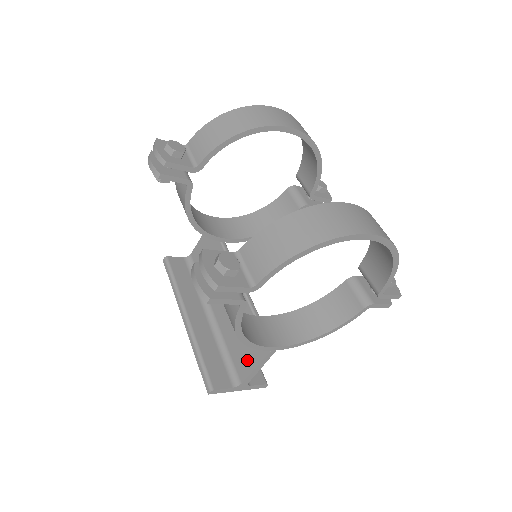
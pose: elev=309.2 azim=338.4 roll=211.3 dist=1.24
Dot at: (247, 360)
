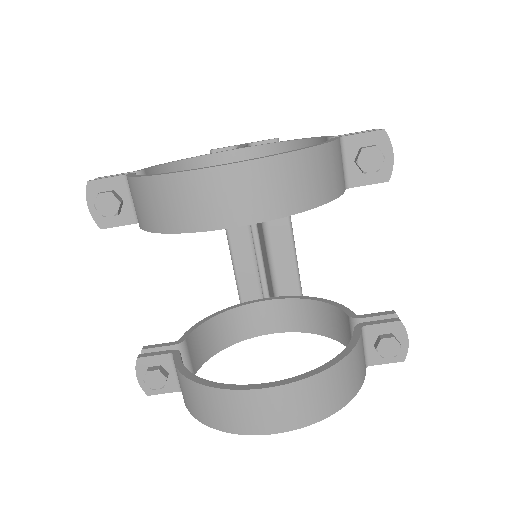
Dot at: occluded
